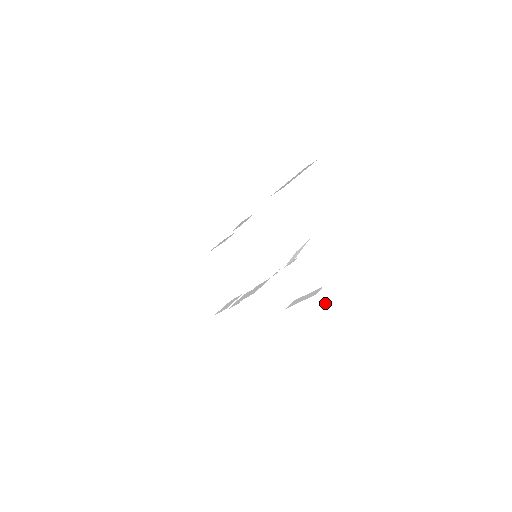
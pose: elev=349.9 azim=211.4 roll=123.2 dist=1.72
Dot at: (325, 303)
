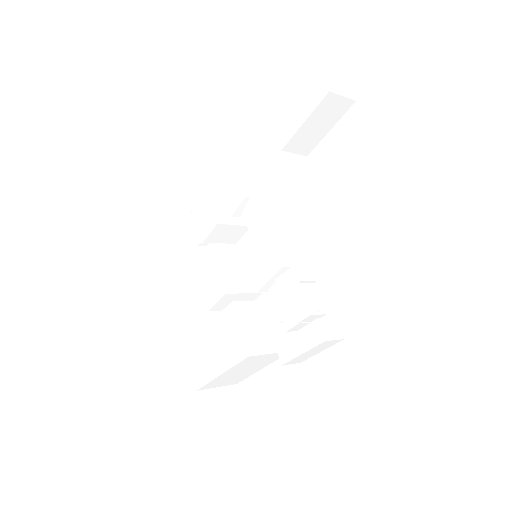
Dot at: (328, 338)
